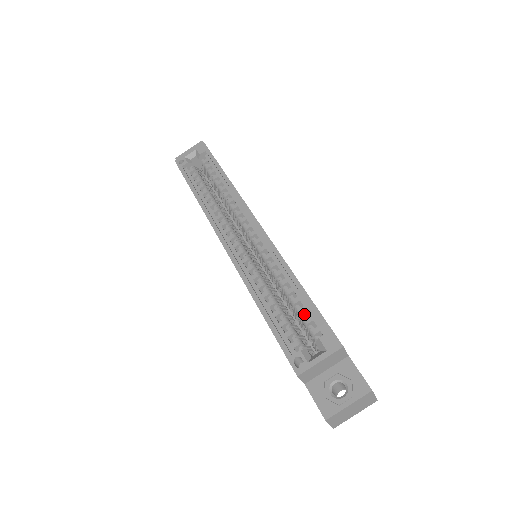
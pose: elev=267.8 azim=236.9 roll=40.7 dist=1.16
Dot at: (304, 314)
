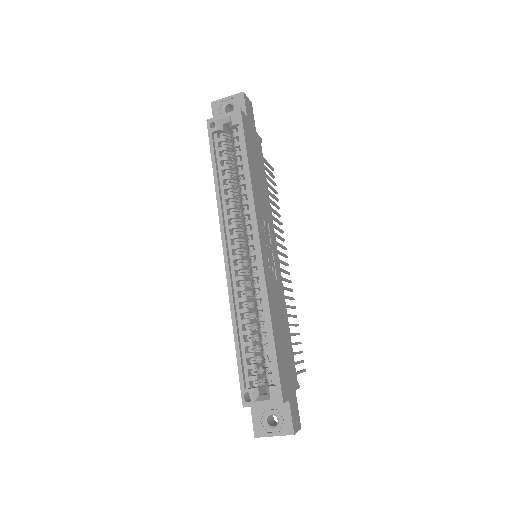
Dot at: occluded
